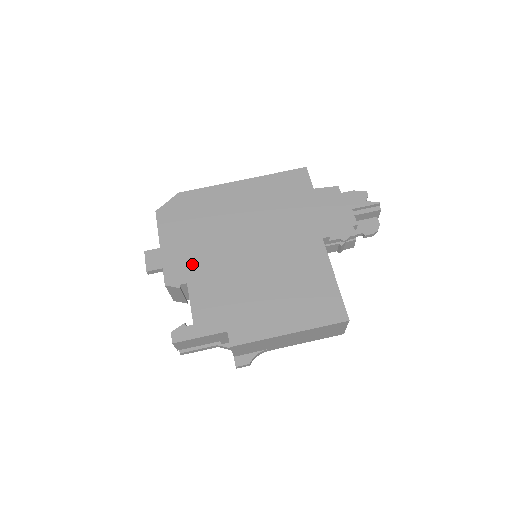
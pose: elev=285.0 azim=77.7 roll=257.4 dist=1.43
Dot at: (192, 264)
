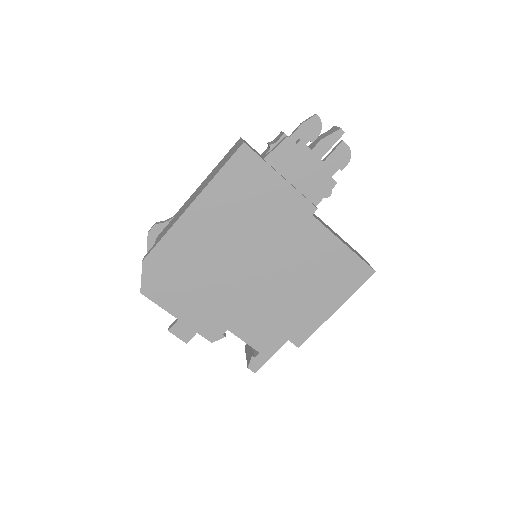
Dot at: (218, 314)
